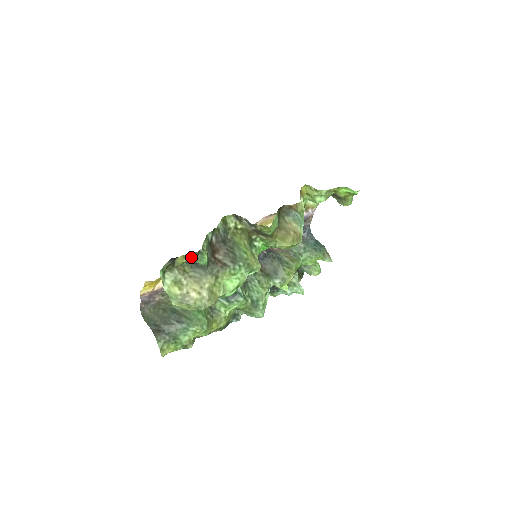
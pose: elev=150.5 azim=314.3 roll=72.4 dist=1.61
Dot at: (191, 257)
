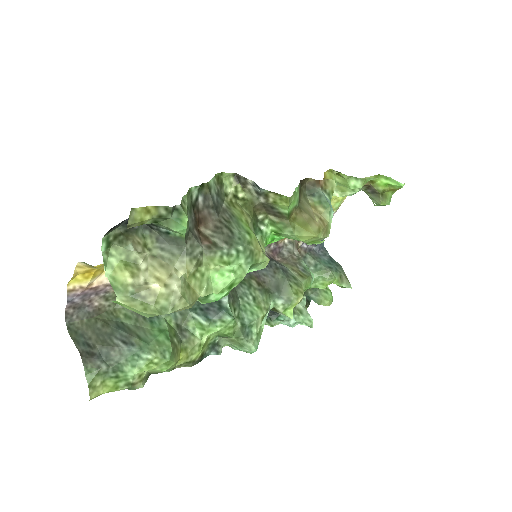
Dot at: (159, 214)
